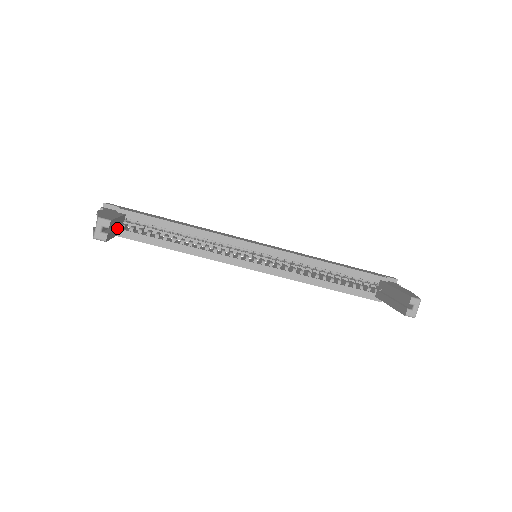
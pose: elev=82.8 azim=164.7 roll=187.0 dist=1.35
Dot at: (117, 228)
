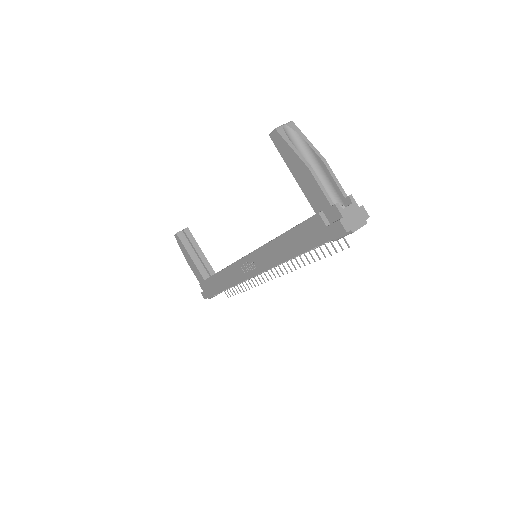
Dot at: (197, 258)
